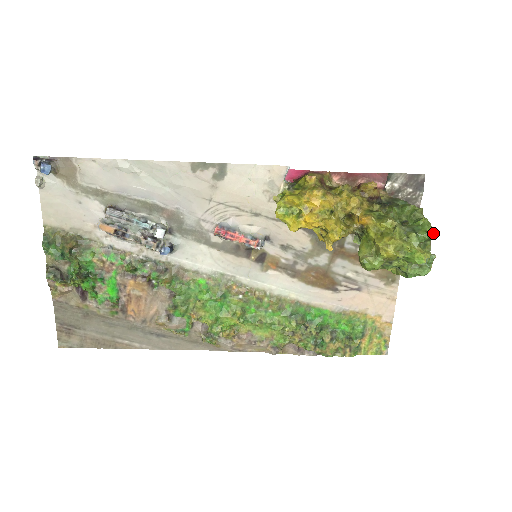
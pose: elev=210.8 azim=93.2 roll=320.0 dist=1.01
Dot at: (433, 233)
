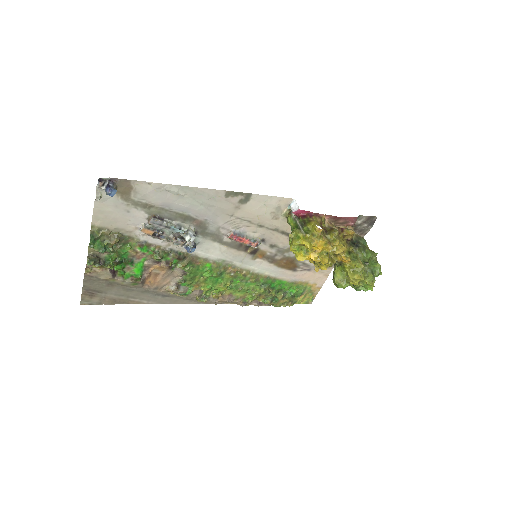
Dot at: (381, 274)
